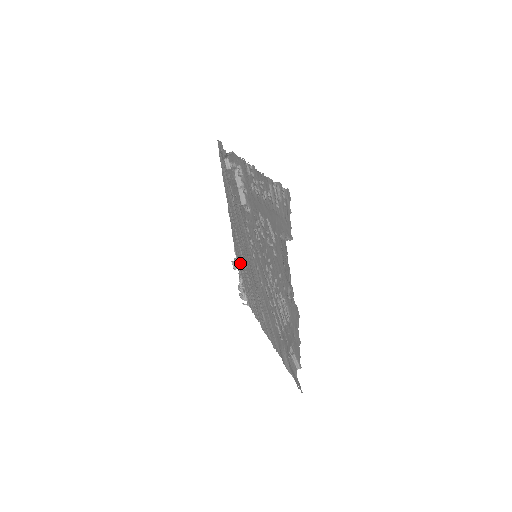
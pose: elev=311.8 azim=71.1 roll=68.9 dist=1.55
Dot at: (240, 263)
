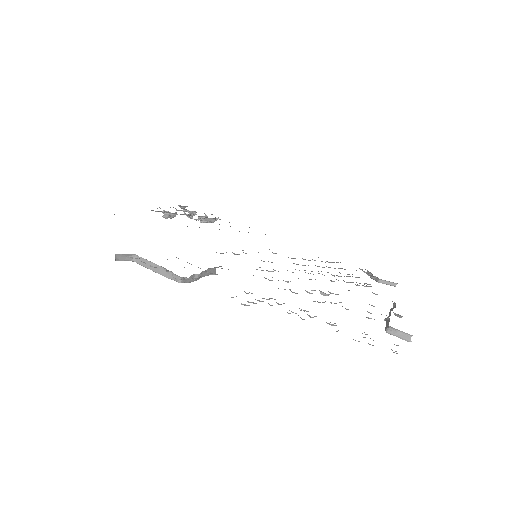
Dot at: occluded
